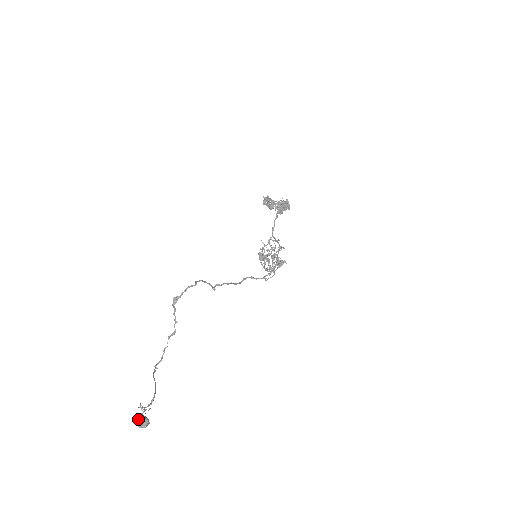
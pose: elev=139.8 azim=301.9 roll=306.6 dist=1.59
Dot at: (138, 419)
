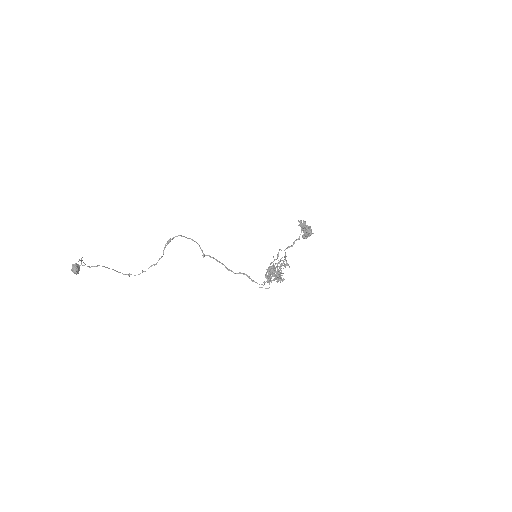
Dot at: (74, 264)
